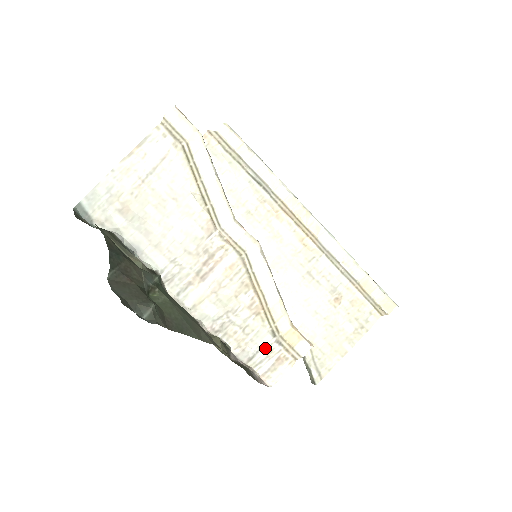
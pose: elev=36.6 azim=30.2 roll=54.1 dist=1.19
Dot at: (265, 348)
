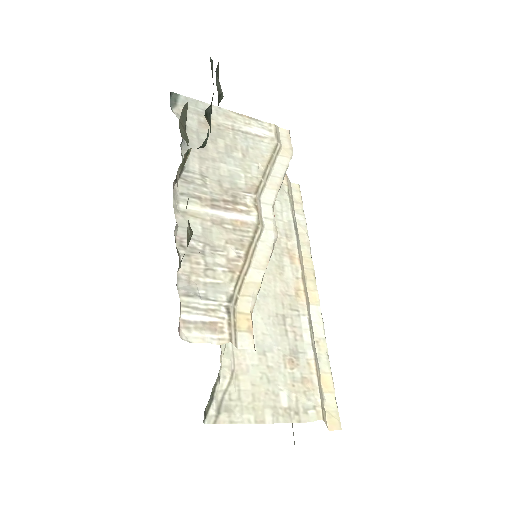
Dot at: (211, 302)
